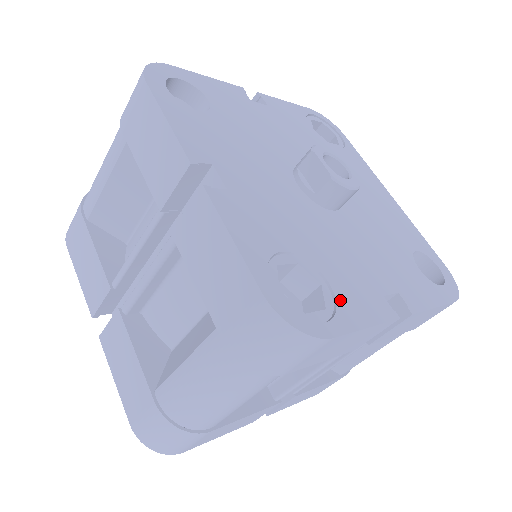
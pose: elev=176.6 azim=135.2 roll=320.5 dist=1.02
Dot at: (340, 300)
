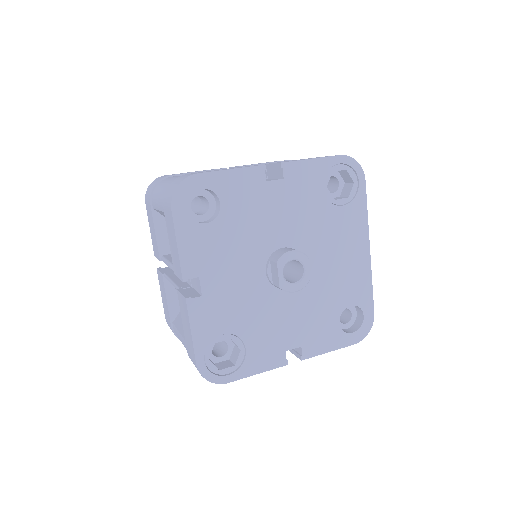
Dot at: (247, 360)
